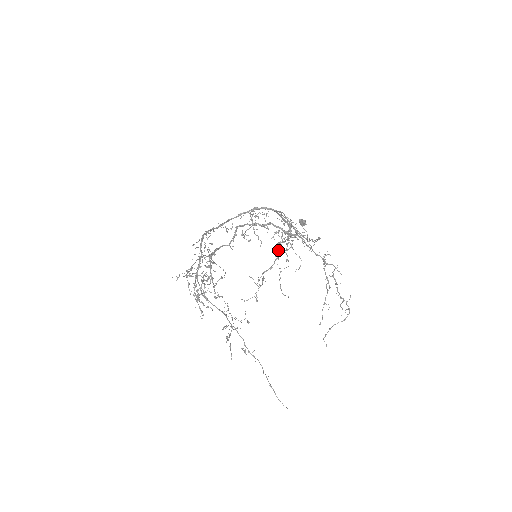
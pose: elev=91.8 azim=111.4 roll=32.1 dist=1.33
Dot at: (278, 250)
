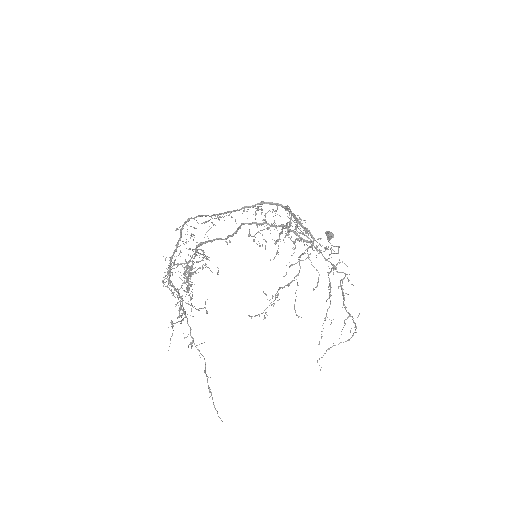
Dot at: (300, 266)
